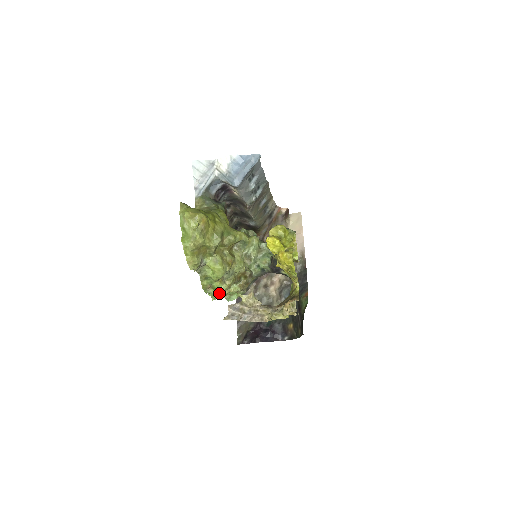
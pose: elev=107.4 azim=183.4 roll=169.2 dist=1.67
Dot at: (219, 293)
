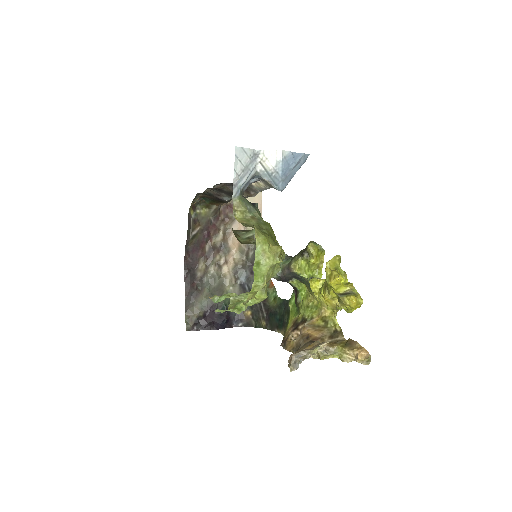
Dot at: (238, 312)
